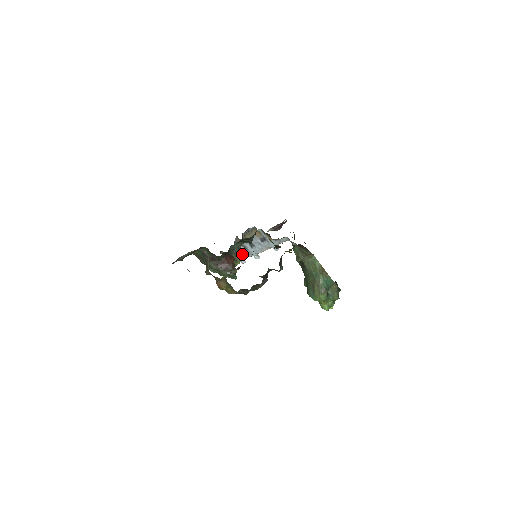
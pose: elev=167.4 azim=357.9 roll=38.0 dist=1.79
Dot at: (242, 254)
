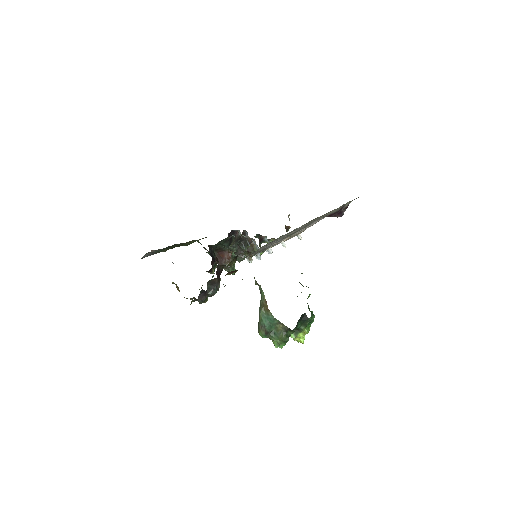
Dot at: occluded
